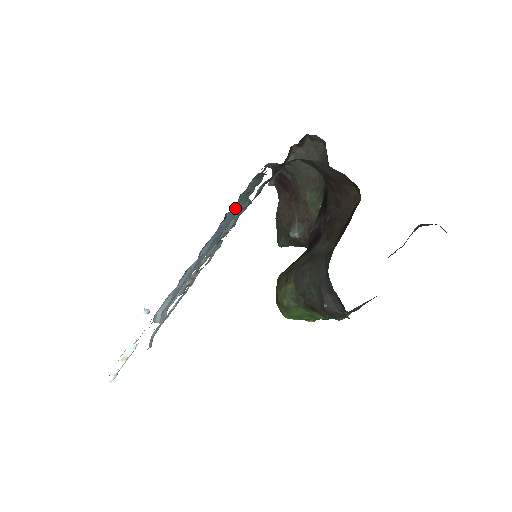
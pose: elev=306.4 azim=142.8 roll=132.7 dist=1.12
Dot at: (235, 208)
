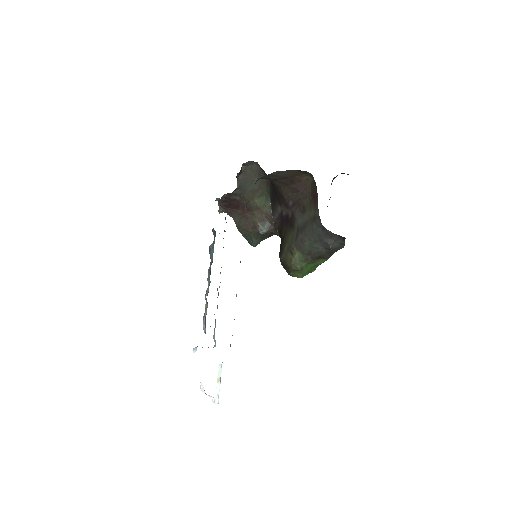
Dot at: occluded
